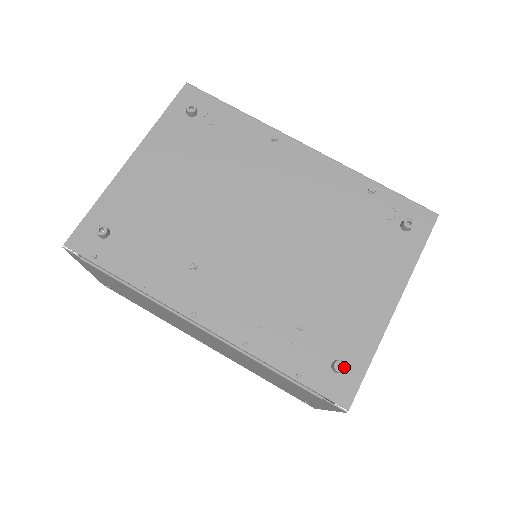
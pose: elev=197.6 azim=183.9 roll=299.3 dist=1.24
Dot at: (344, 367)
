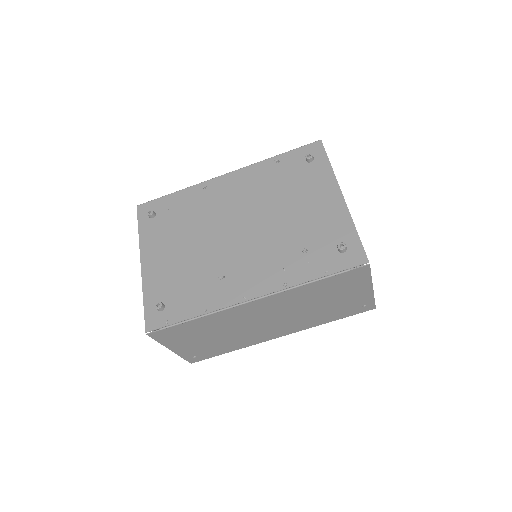
Dot at: (344, 244)
